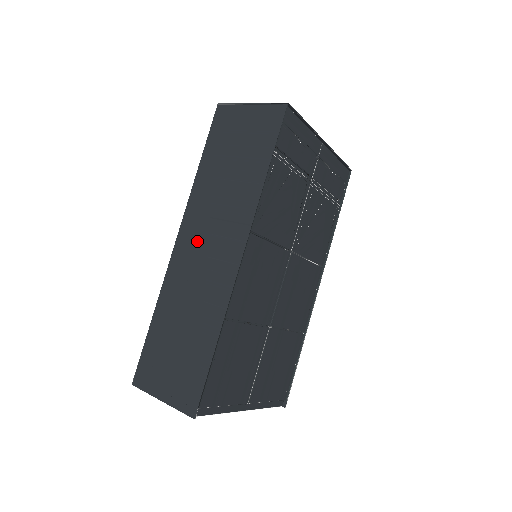
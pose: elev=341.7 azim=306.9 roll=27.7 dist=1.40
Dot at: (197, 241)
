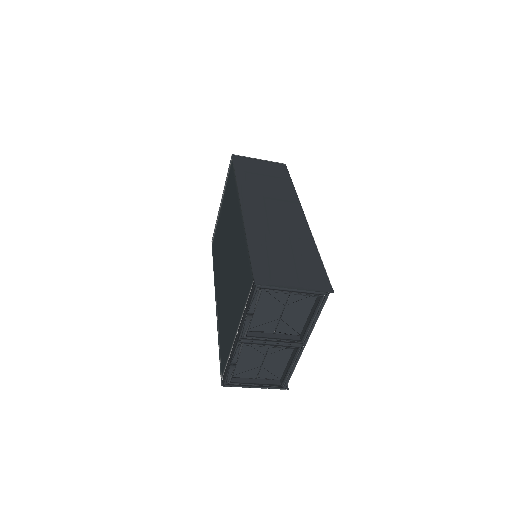
Dot at: (262, 207)
